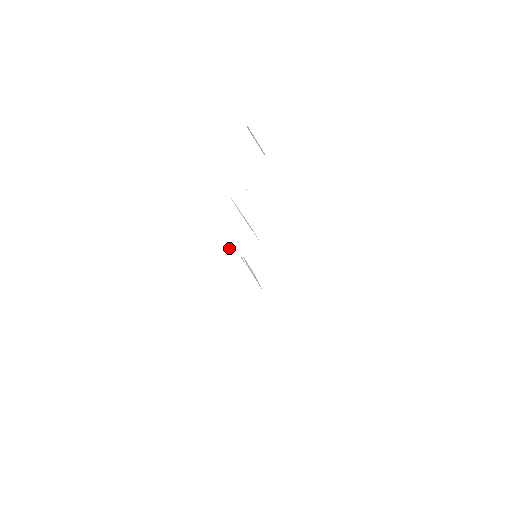
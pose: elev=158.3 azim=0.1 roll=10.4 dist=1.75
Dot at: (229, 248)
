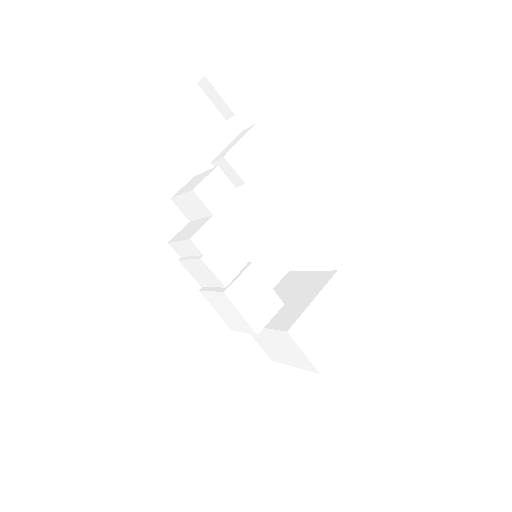
Dot at: (223, 234)
